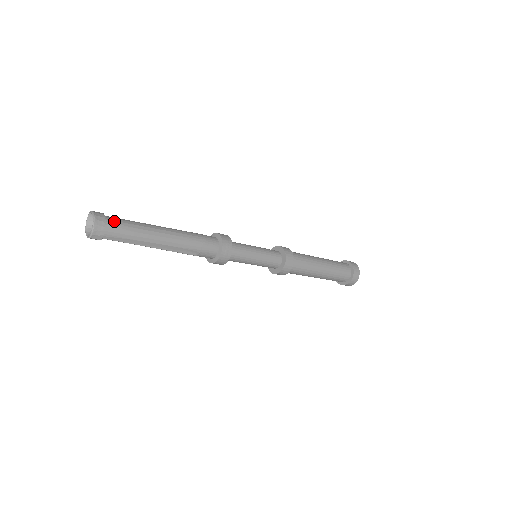
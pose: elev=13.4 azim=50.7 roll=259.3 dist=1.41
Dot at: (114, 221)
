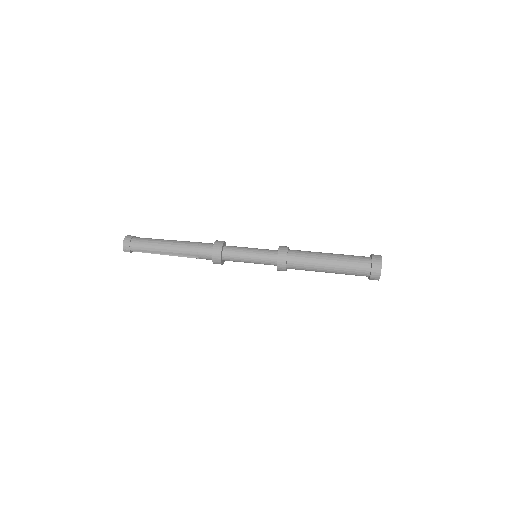
Dot at: (137, 240)
